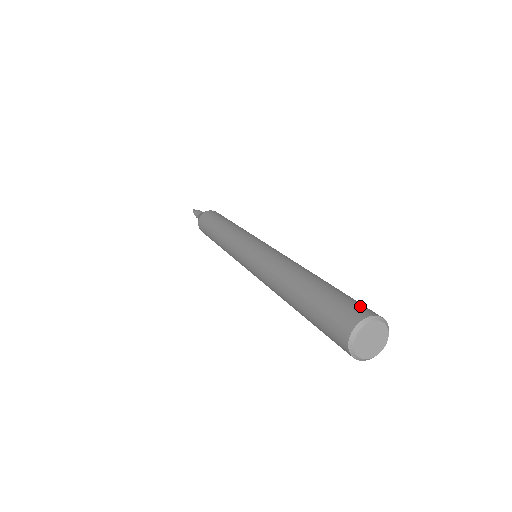
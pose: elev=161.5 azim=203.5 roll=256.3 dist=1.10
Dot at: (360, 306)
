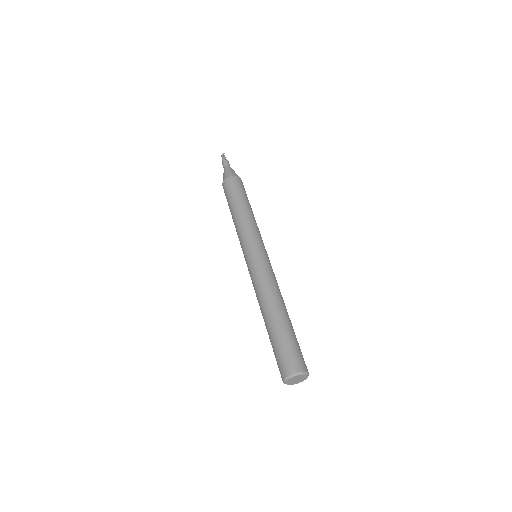
Dot at: (303, 360)
